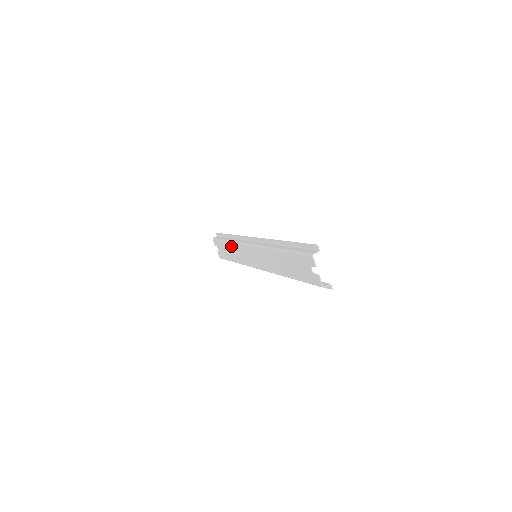
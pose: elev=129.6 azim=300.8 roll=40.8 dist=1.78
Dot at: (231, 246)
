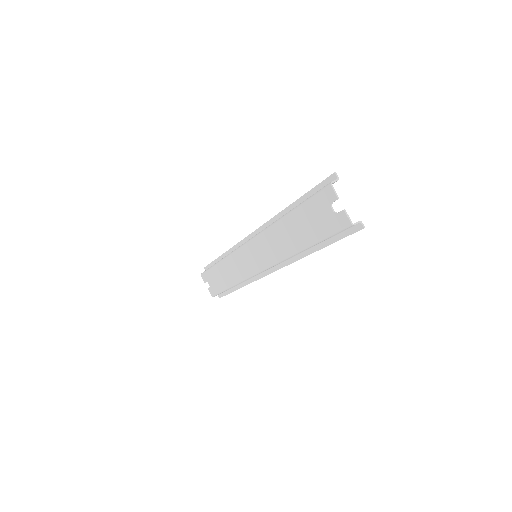
Dot at: (224, 265)
